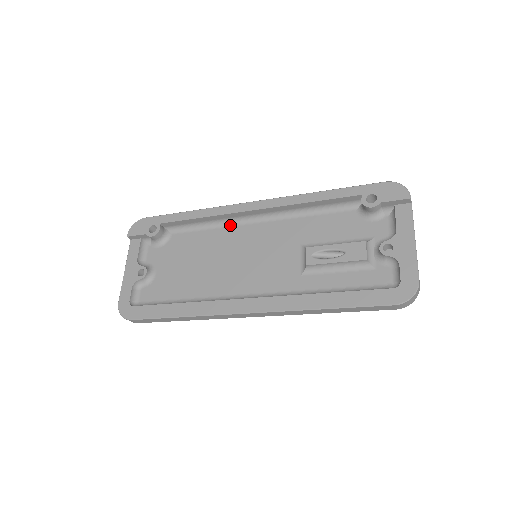
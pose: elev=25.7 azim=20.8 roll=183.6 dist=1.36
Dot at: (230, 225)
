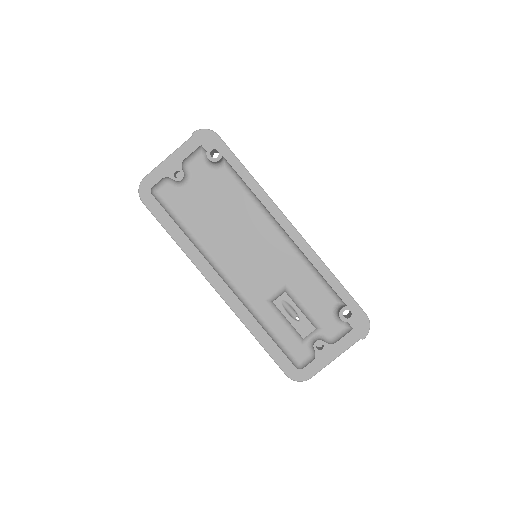
Dot at: (265, 213)
